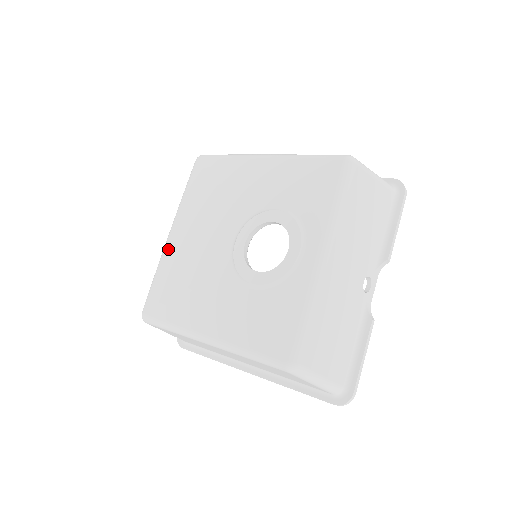
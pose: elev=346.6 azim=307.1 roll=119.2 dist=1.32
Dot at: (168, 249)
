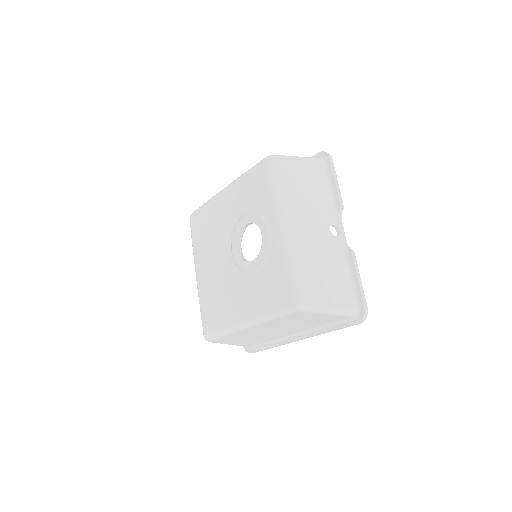
Dot at: (199, 285)
